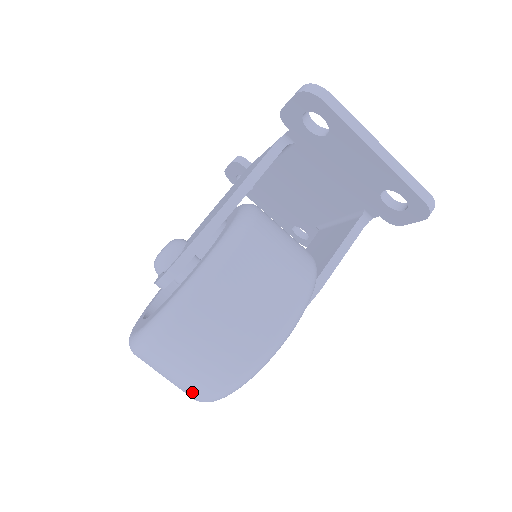
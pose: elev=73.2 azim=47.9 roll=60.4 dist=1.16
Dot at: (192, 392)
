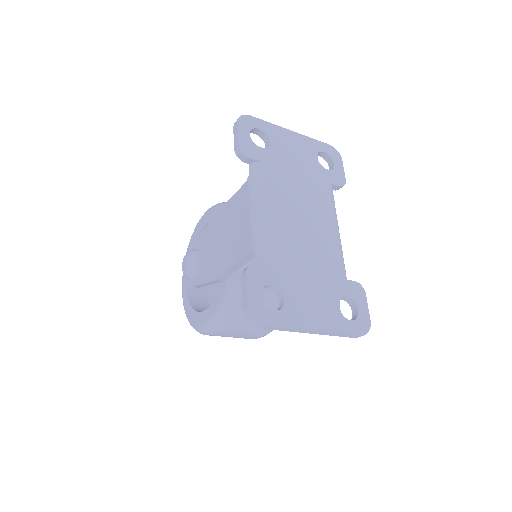
Dot at: occluded
